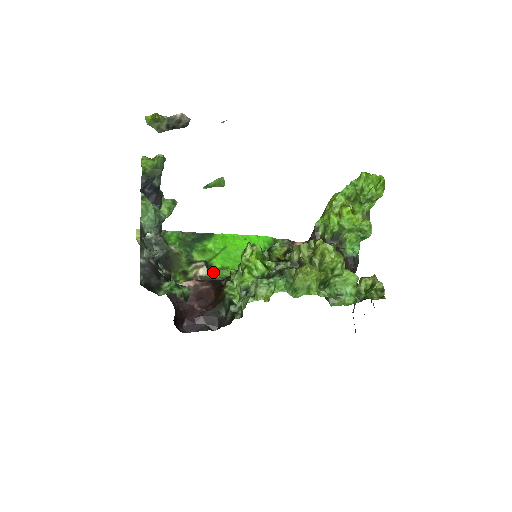
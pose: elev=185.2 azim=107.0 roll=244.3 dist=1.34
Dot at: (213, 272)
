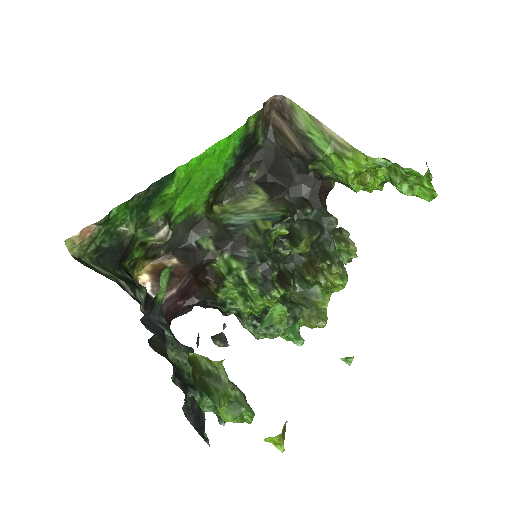
Dot at: (174, 221)
